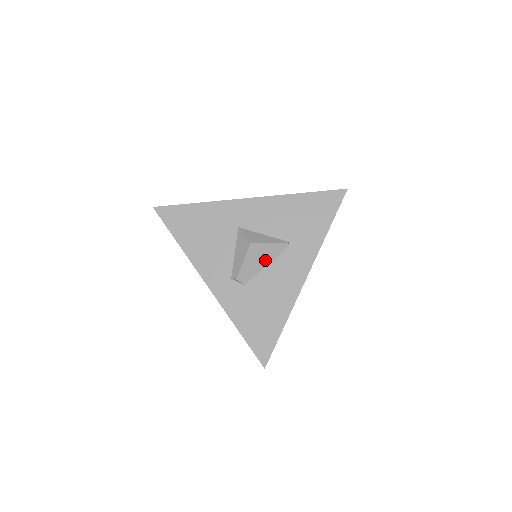
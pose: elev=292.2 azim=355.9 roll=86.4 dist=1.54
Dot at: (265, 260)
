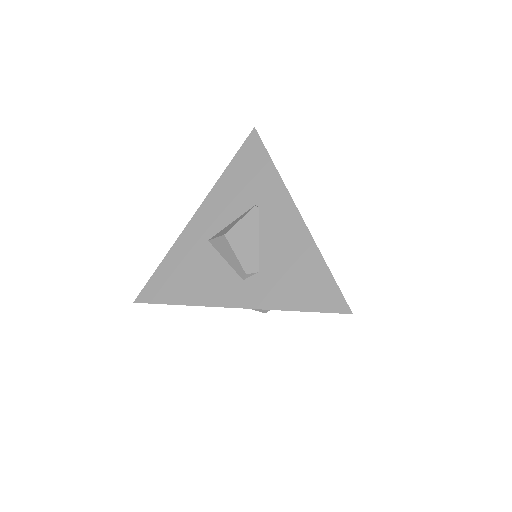
Dot at: (252, 236)
